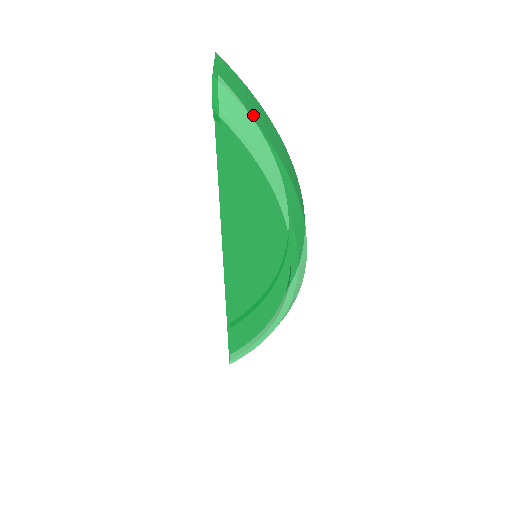
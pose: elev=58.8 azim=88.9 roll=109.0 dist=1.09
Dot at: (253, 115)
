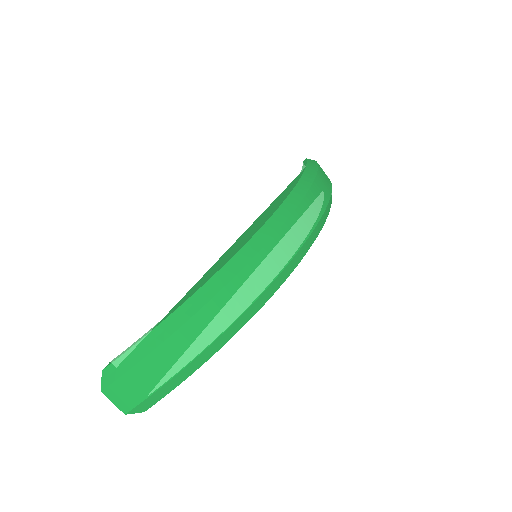
Dot at: (156, 384)
